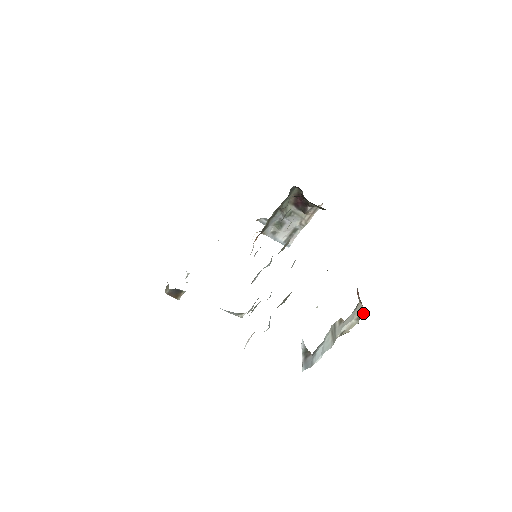
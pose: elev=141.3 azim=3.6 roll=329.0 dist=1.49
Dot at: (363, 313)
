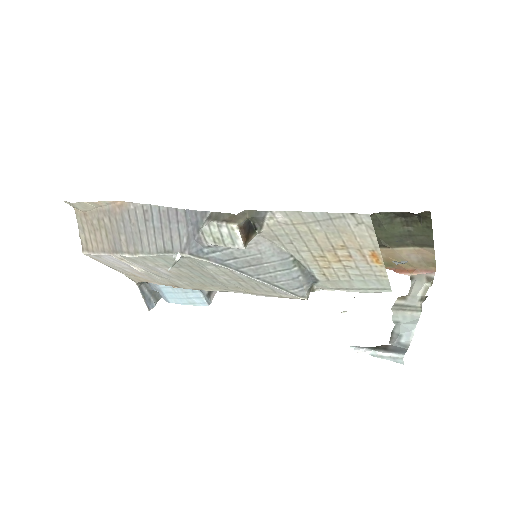
Dot at: (434, 273)
